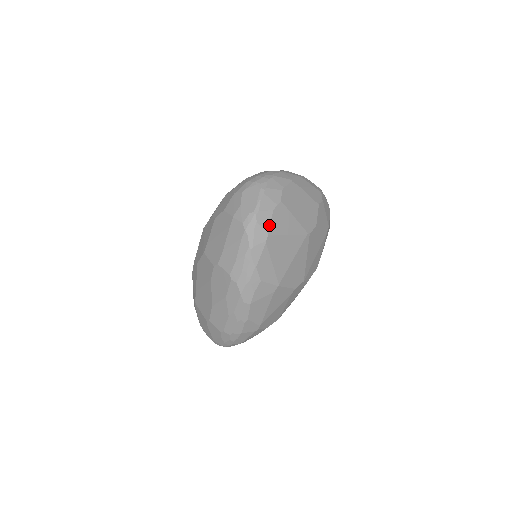
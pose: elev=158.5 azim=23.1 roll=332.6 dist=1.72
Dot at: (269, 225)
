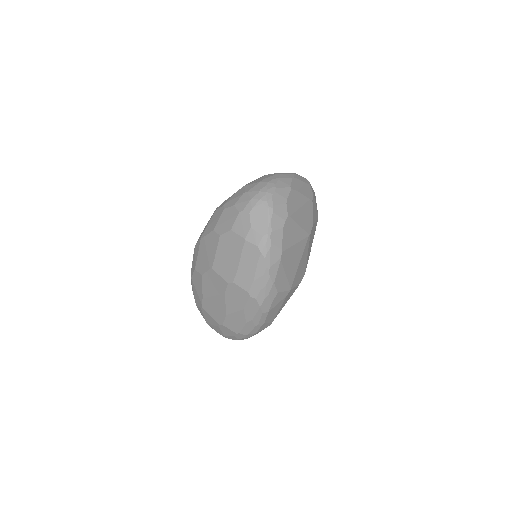
Dot at: (282, 243)
